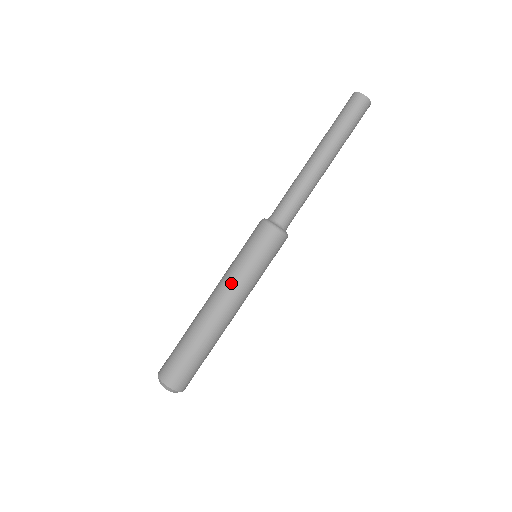
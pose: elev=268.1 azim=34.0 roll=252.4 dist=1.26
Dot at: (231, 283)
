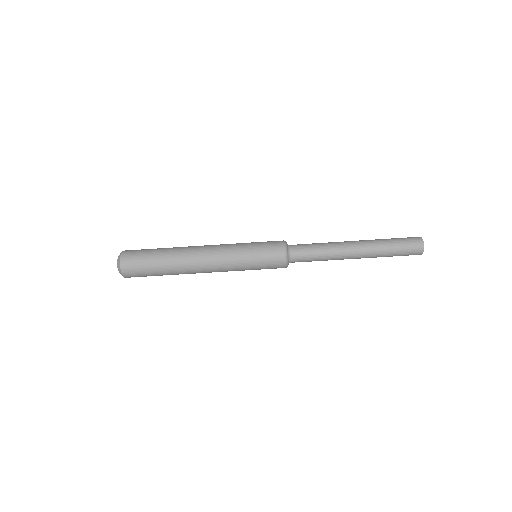
Dot at: (224, 256)
